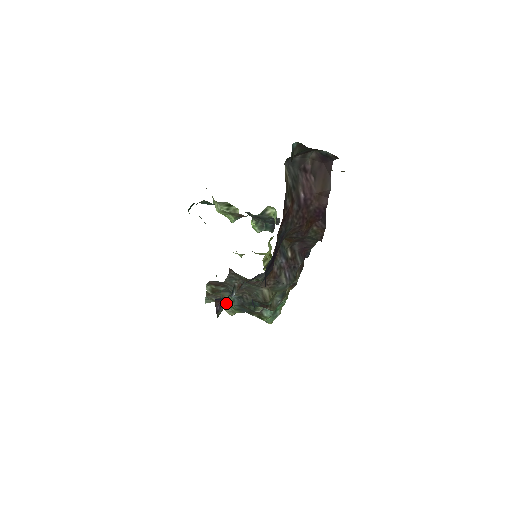
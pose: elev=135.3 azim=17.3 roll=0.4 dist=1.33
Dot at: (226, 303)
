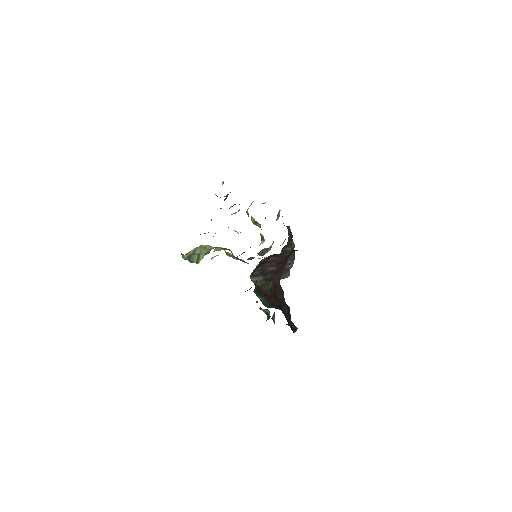
Dot at: occluded
